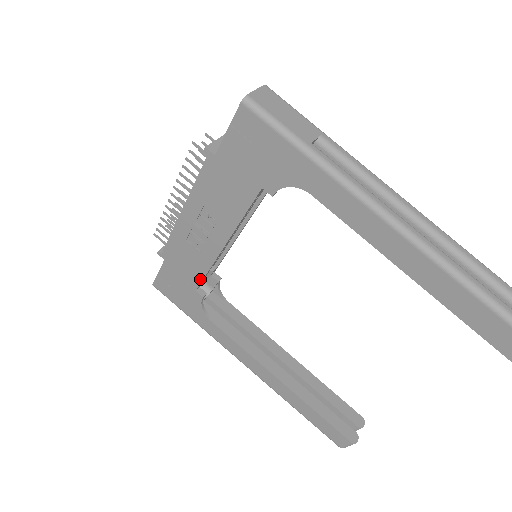
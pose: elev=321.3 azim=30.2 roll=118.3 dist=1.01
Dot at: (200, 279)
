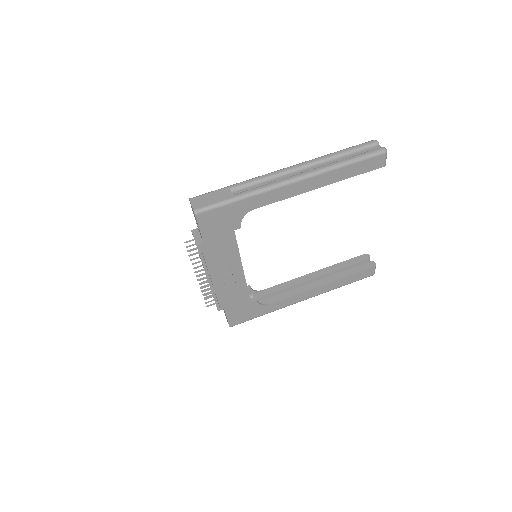
Dot at: (247, 295)
